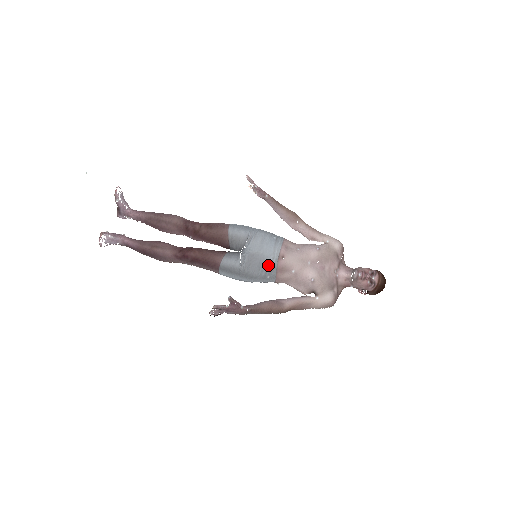
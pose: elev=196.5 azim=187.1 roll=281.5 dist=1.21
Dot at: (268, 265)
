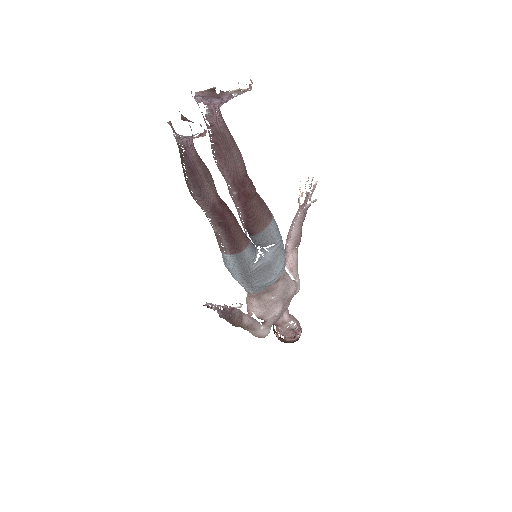
Dot at: (268, 281)
